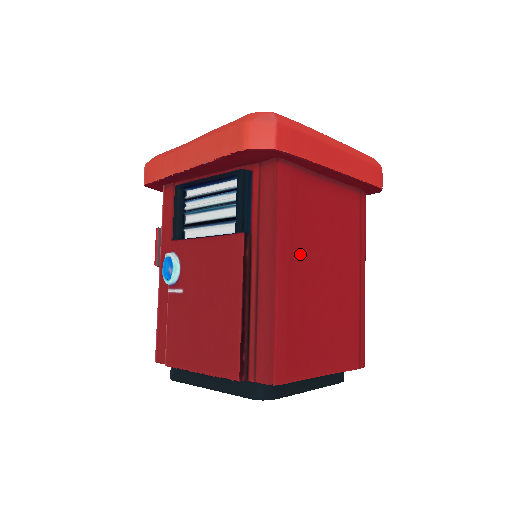
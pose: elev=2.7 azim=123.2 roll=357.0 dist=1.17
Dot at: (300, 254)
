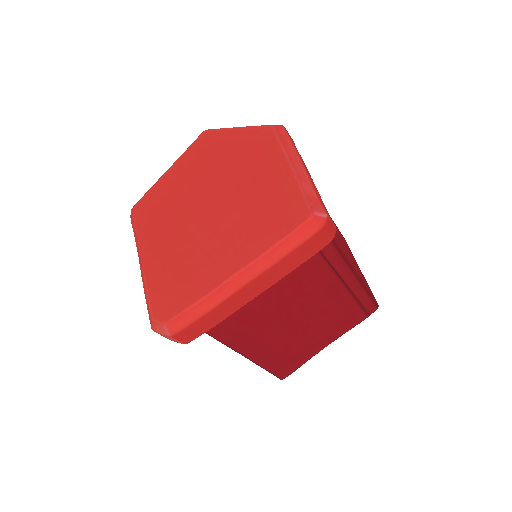
Dot at: (261, 336)
